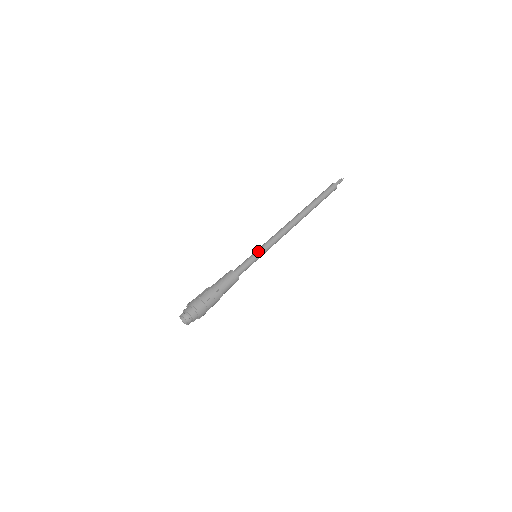
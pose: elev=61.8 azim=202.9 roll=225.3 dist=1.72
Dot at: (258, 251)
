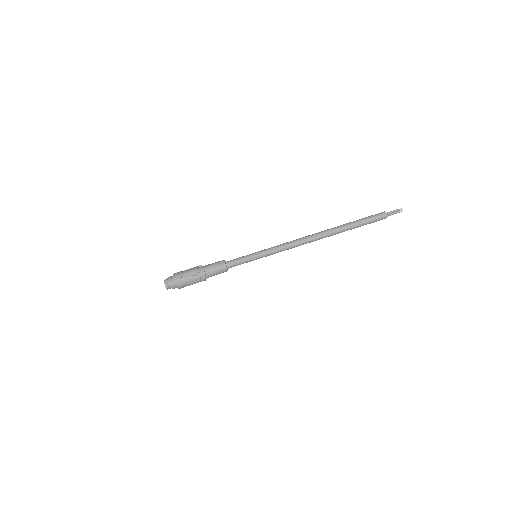
Dot at: (259, 255)
